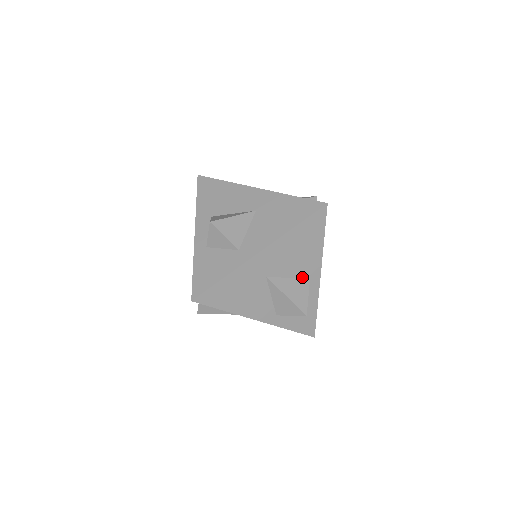
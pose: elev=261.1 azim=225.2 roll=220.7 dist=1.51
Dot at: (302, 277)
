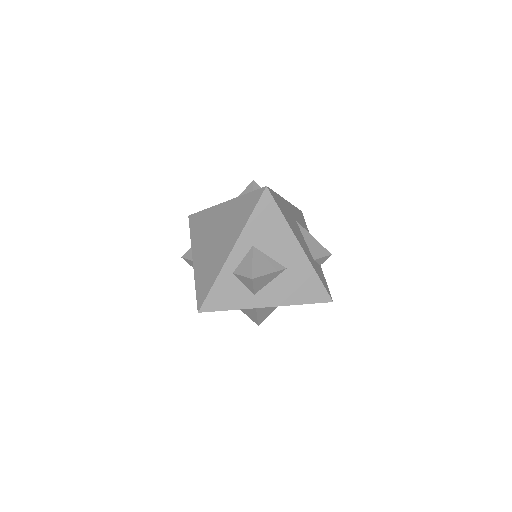
Dot at: occluded
